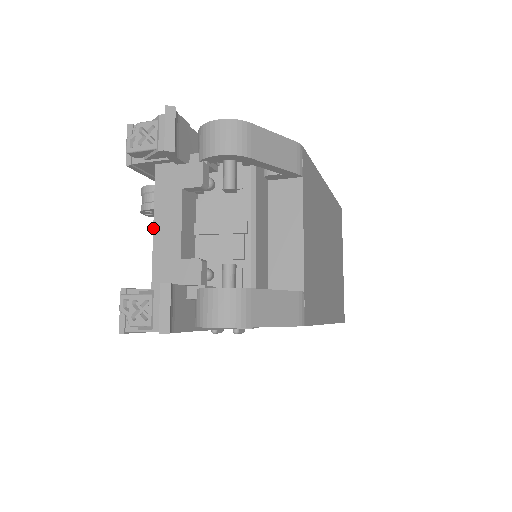
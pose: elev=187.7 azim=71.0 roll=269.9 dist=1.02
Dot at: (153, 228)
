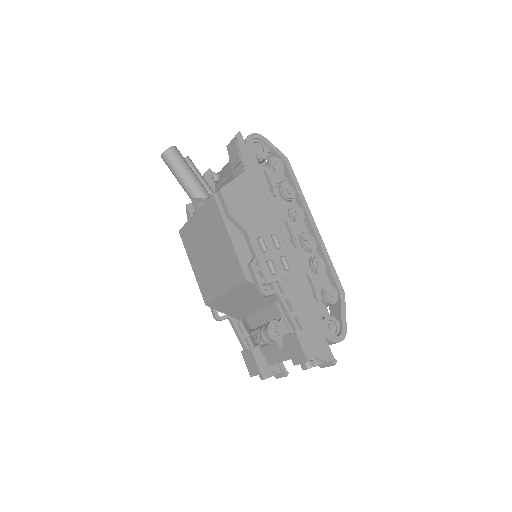
Dot at: occluded
